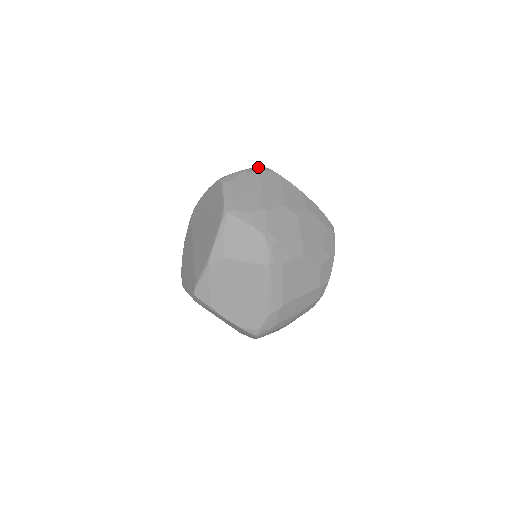
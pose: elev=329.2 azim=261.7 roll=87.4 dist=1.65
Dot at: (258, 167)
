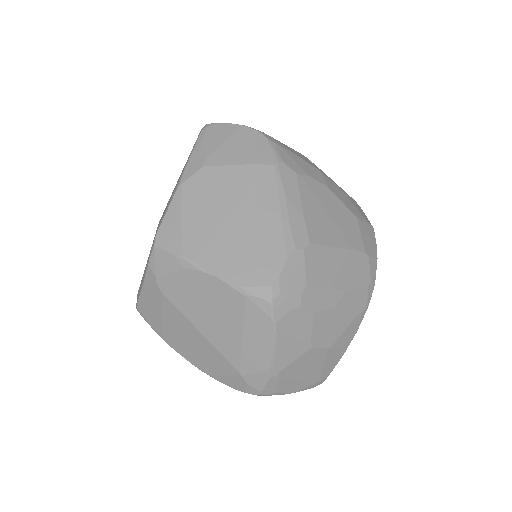
Dot at: occluded
